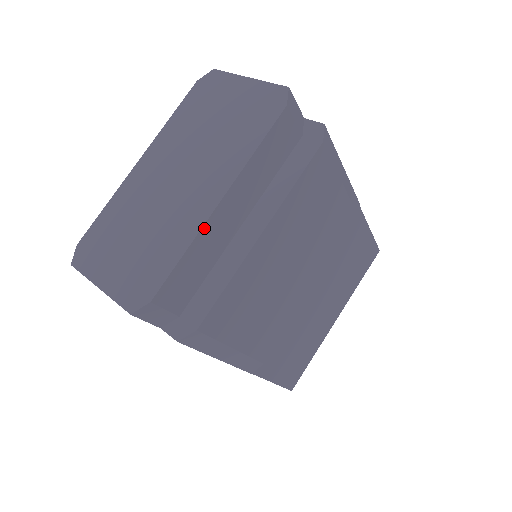
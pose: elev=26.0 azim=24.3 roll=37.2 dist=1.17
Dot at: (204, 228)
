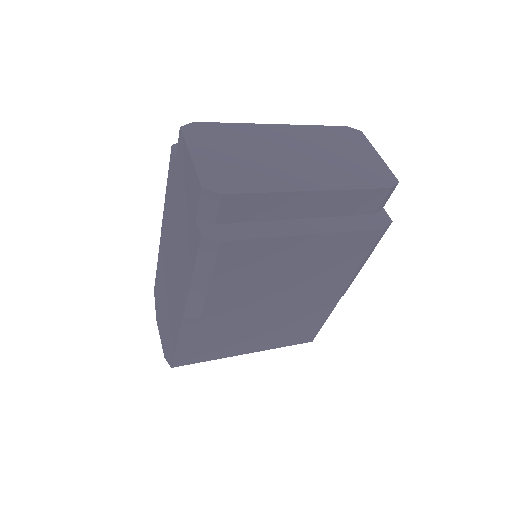
Dot at: (290, 193)
